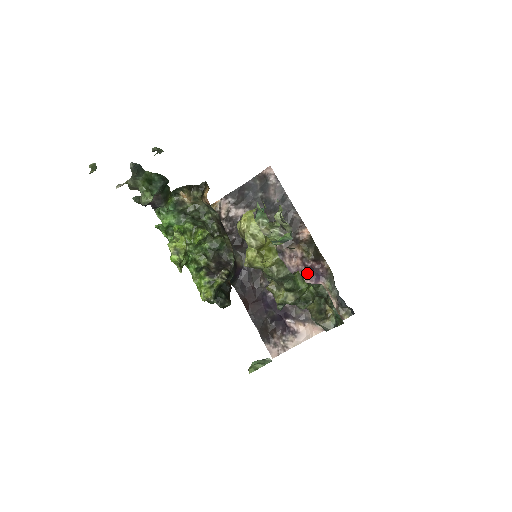
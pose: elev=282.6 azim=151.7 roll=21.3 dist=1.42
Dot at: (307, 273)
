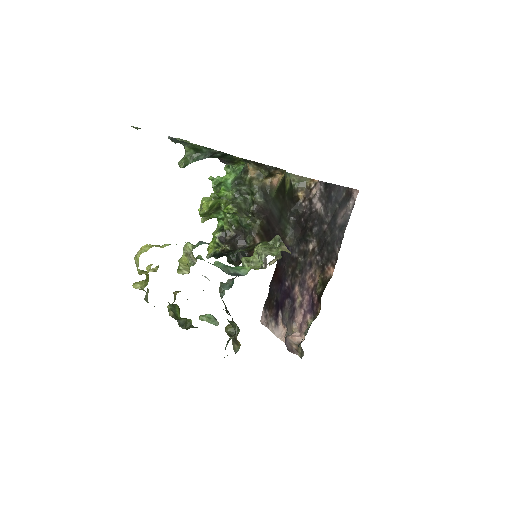
Dot at: (309, 299)
